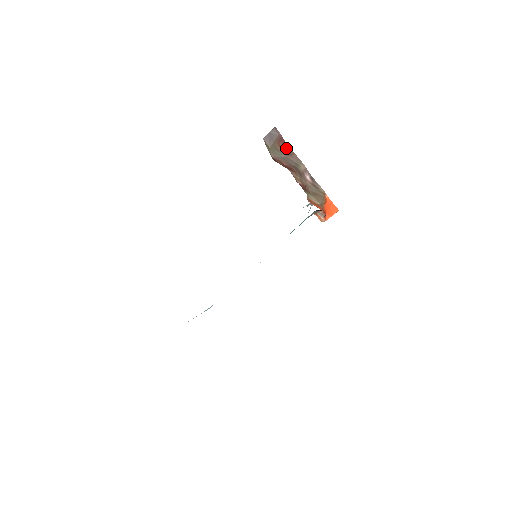
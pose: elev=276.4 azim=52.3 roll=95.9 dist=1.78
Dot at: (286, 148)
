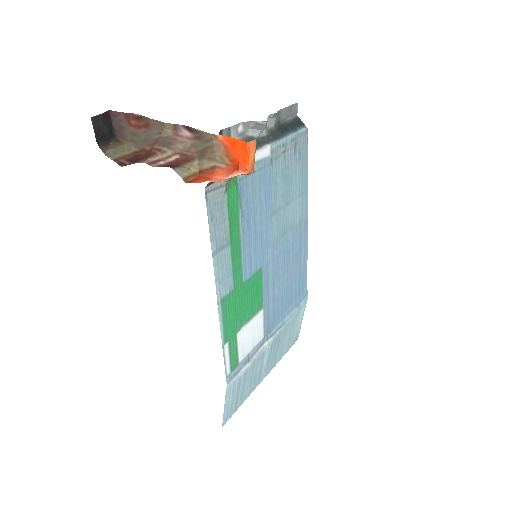
Dot at: (140, 121)
